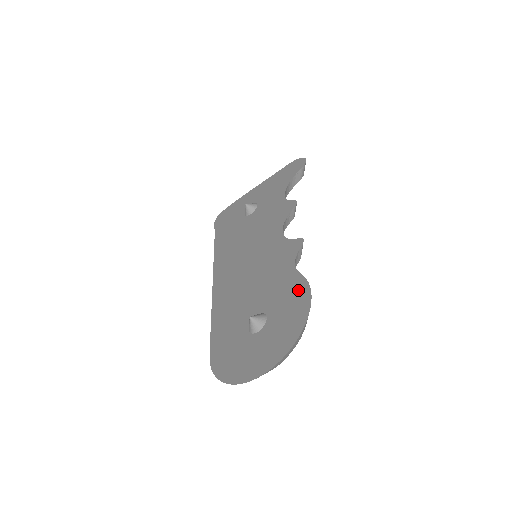
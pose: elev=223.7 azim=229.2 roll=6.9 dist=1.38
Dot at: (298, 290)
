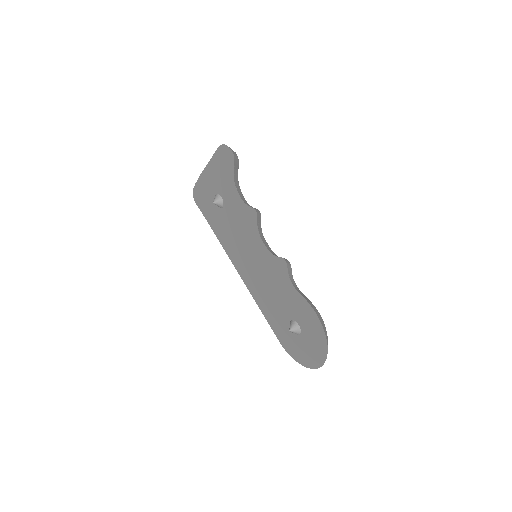
Dot at: (307, 311)
